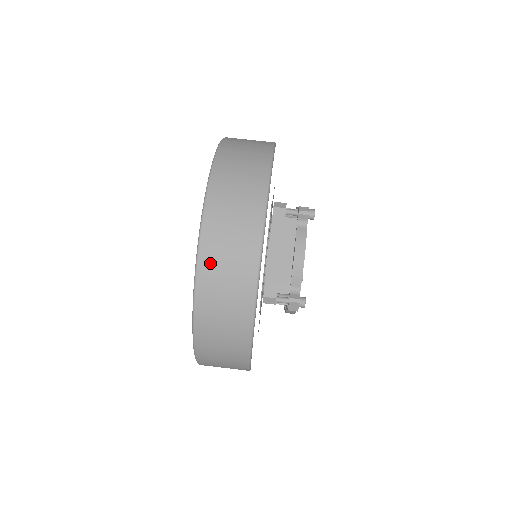
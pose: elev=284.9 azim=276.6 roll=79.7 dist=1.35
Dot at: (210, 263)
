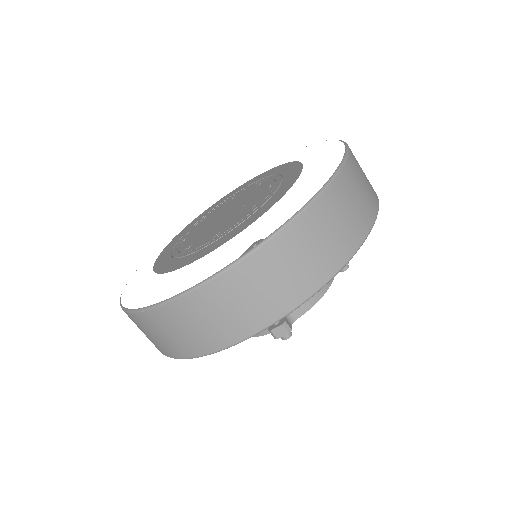
Dot at: (304, 230)
